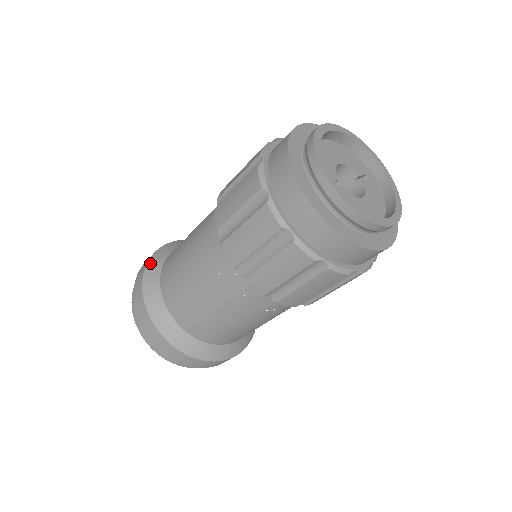
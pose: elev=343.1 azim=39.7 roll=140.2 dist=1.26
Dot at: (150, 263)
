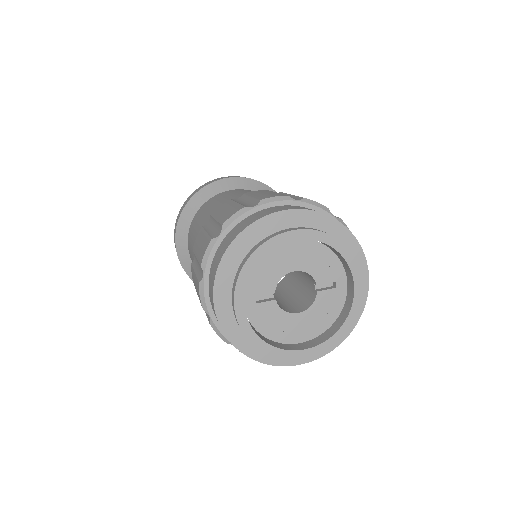
Dot at: (193, 199)
